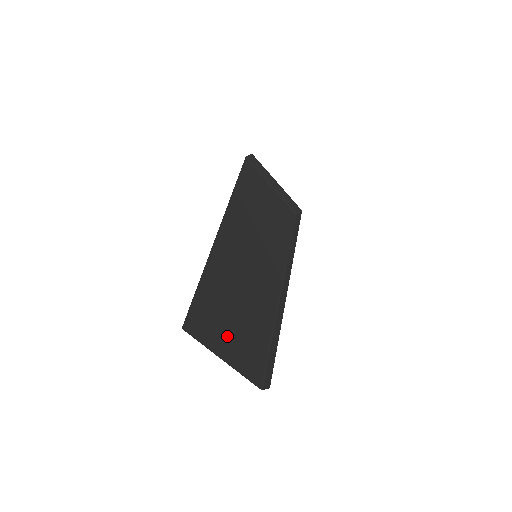
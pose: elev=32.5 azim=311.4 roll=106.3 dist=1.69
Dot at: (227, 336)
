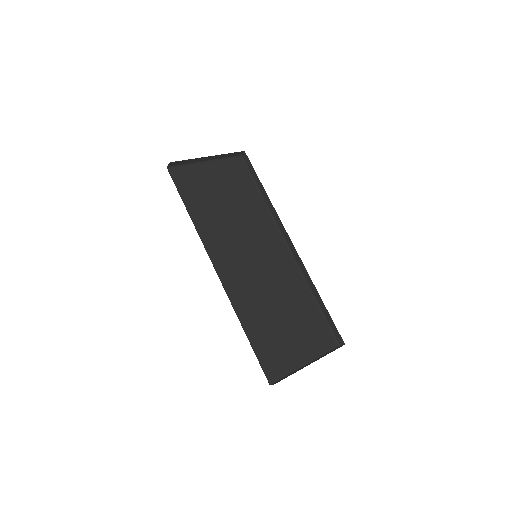
Dot at: (293, 345)
